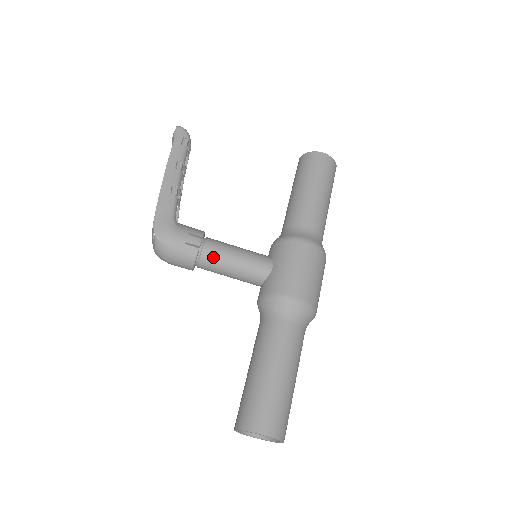
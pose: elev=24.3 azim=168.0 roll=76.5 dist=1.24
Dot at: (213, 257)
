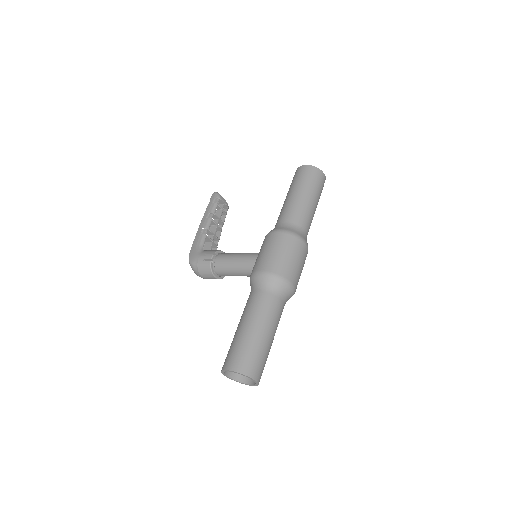
Dot at: (221, 264)
